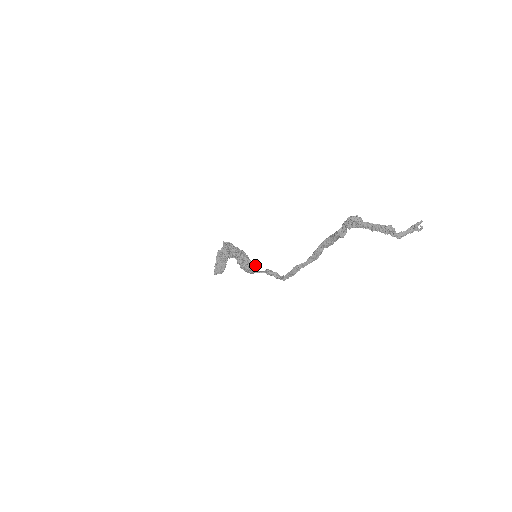
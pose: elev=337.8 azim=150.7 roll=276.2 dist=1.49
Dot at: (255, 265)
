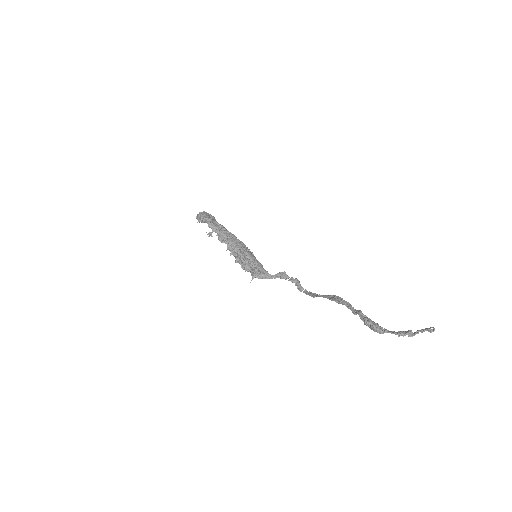
Dot at: (263, 271)
